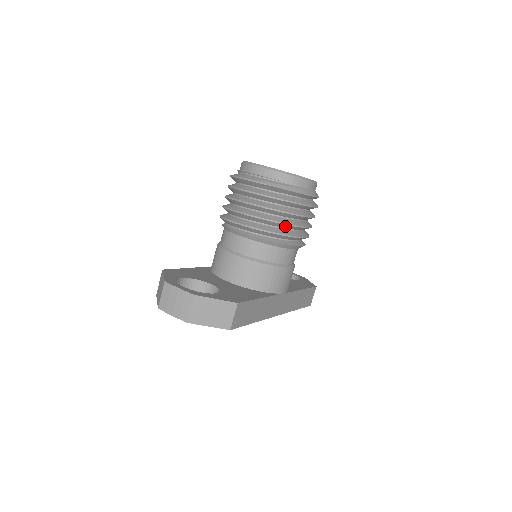
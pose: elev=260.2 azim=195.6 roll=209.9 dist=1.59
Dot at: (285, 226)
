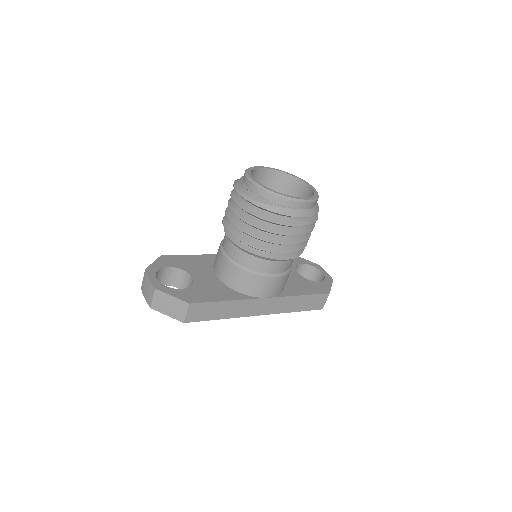
Dot at: (263, 240)
